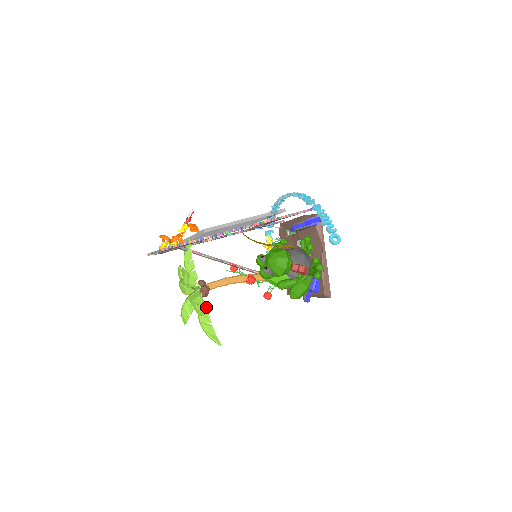
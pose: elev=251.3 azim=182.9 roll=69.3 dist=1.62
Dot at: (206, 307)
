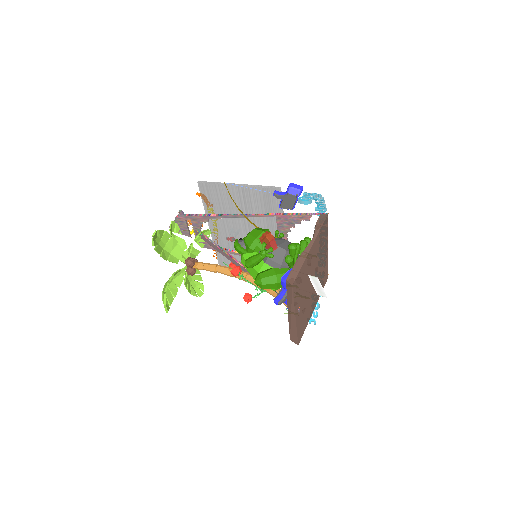
Dot at: (157, 230)
